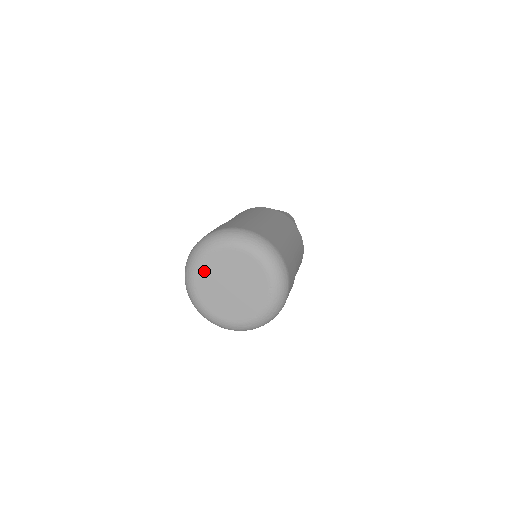
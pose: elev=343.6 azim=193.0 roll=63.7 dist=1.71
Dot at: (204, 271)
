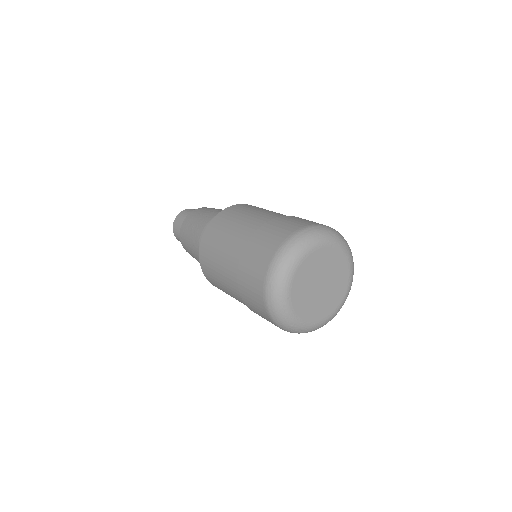
Dot at: (300, 276)
